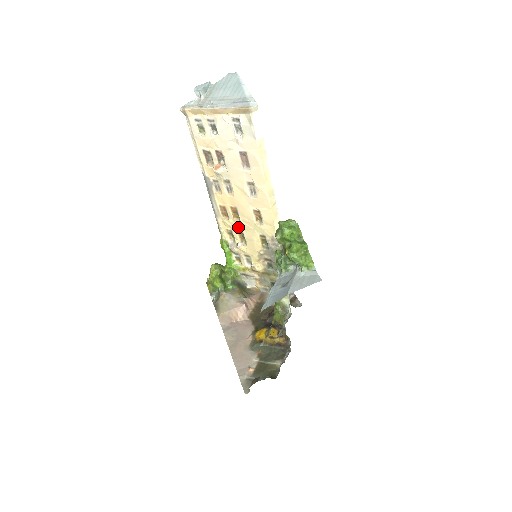
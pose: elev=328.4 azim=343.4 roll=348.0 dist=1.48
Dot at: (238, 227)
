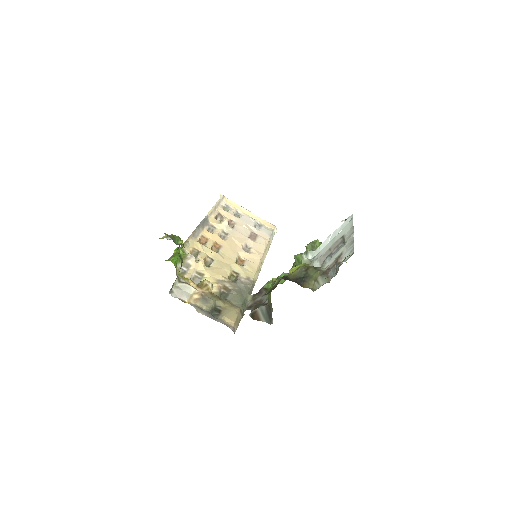
Dot at: (211, 254)
